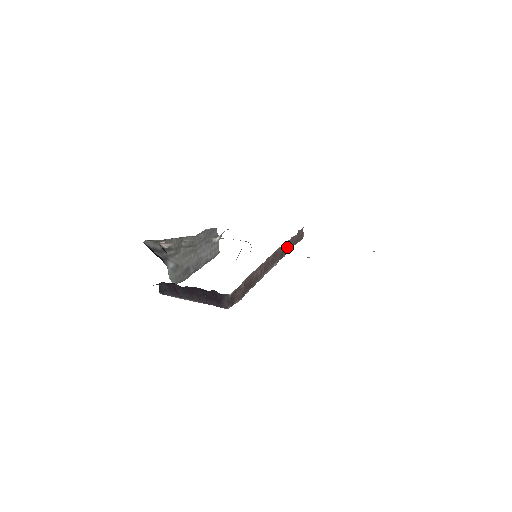
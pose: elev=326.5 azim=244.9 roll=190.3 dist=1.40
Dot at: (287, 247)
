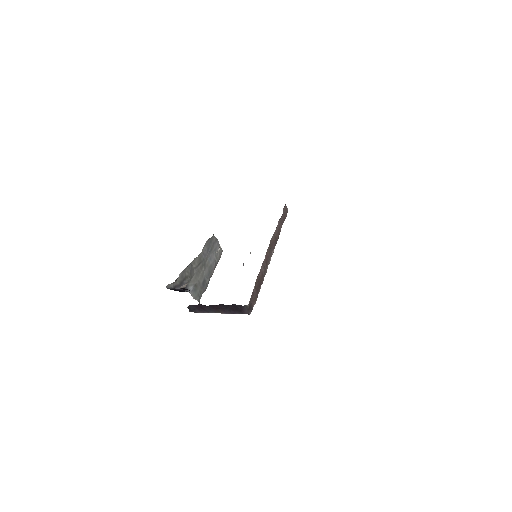
Dot at: (278, 231)
